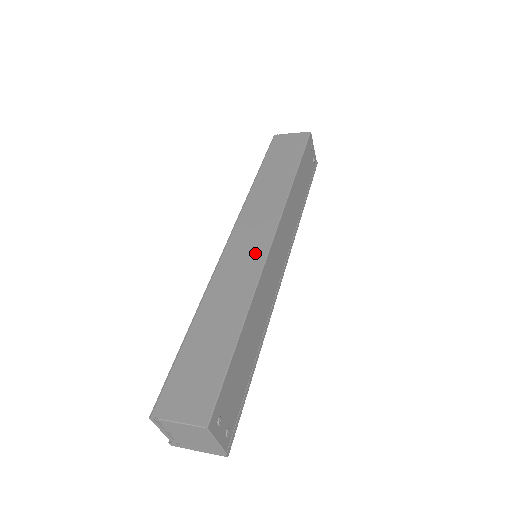
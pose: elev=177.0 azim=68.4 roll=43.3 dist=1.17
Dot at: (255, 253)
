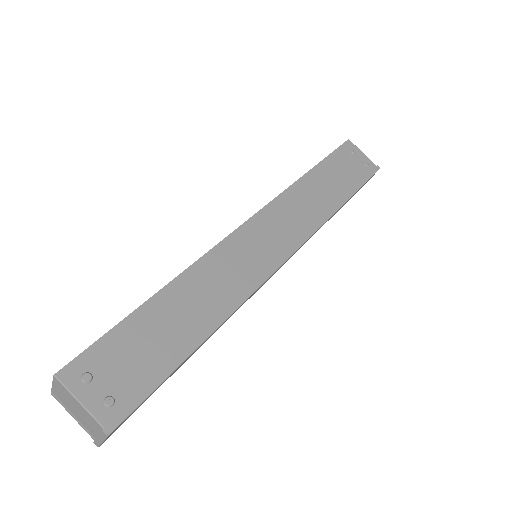
Dot at: occluded
